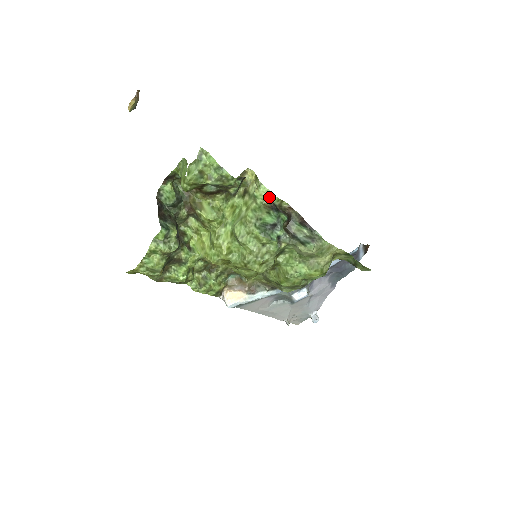
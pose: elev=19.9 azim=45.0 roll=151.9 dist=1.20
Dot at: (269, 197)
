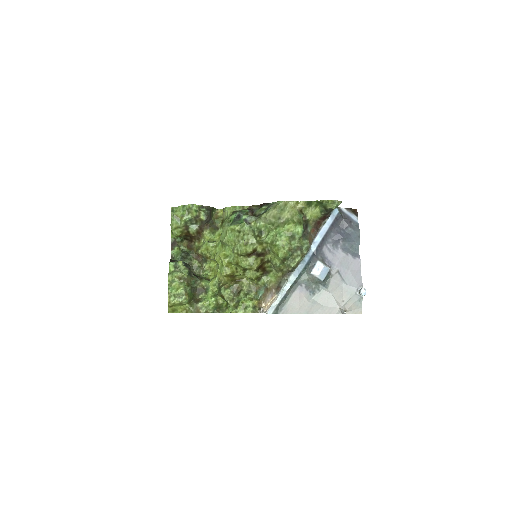
Dot at: (232, 209)
